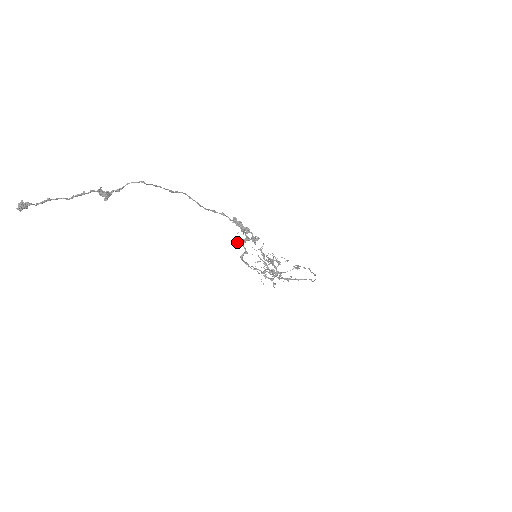
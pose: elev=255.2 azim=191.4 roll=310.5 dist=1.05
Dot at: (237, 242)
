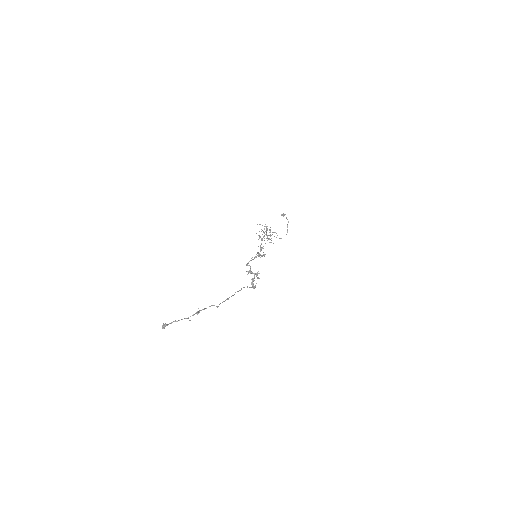
Dot at: (248, 271)
